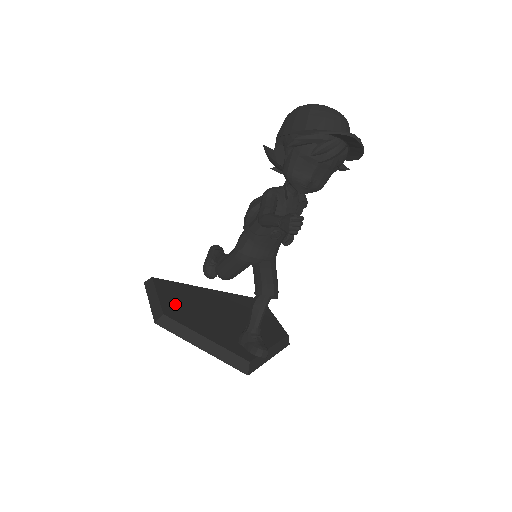
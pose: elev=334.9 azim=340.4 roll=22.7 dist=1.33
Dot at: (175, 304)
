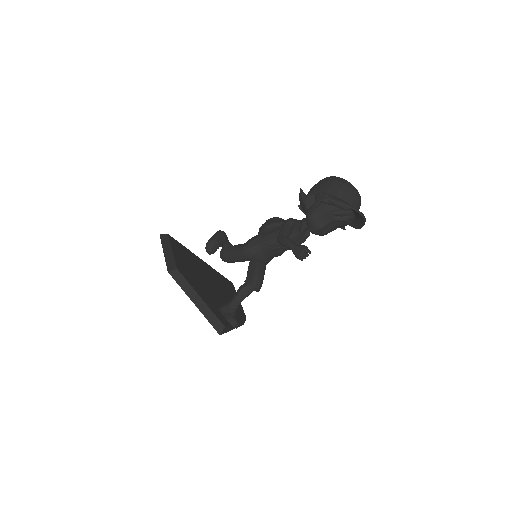
Dot at: (183, 263)
